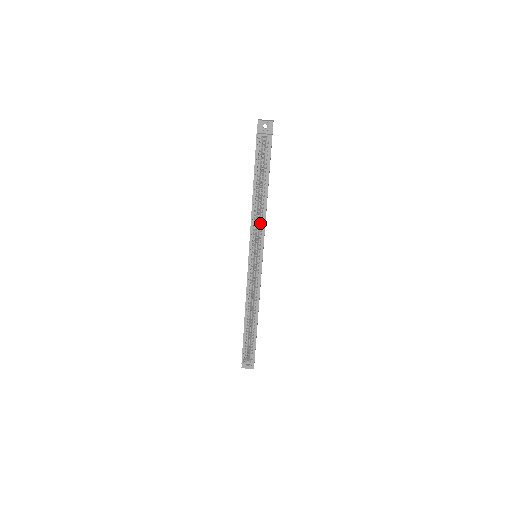
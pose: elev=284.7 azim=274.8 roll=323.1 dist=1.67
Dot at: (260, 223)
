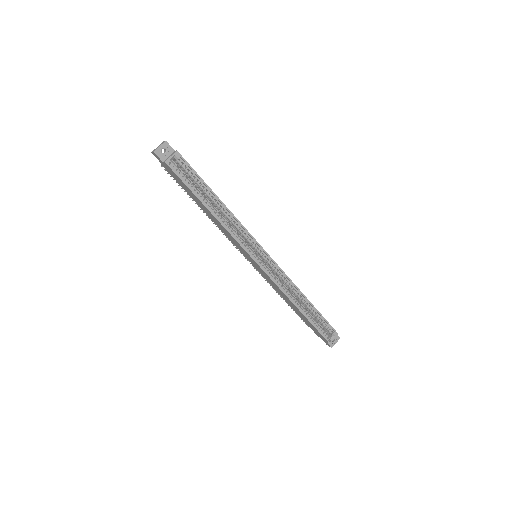
Dot at: (236, 227)
